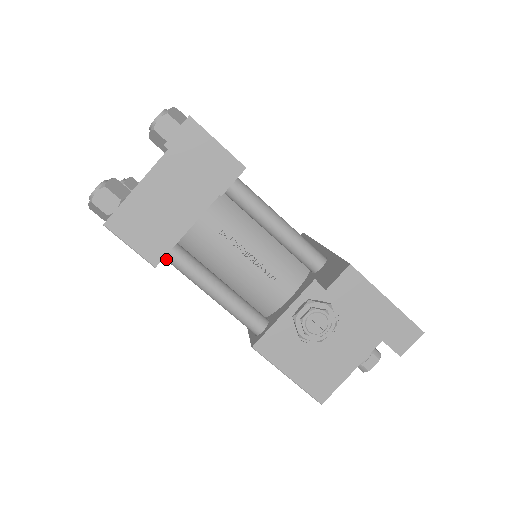
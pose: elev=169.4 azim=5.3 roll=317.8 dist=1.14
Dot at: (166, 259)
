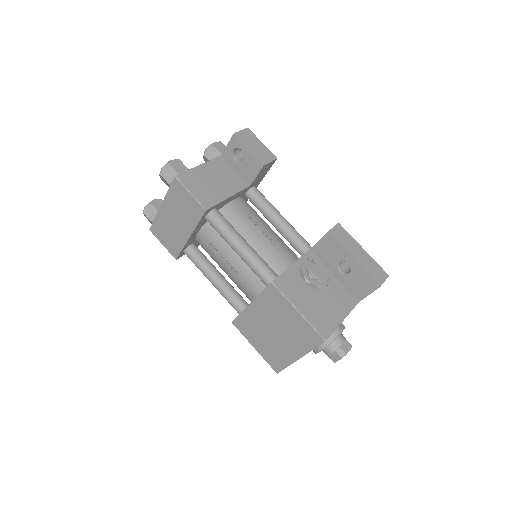
Dot at: (209, 215)
